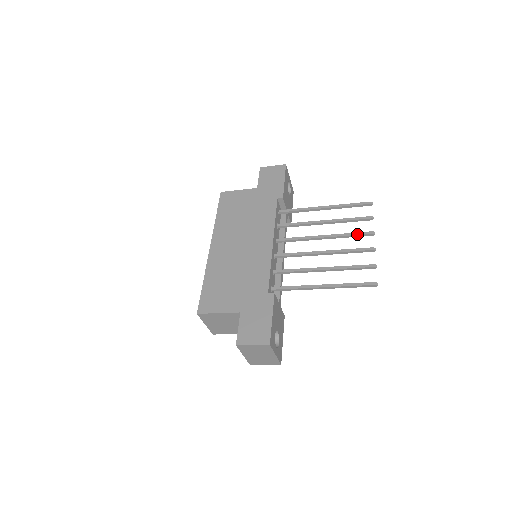
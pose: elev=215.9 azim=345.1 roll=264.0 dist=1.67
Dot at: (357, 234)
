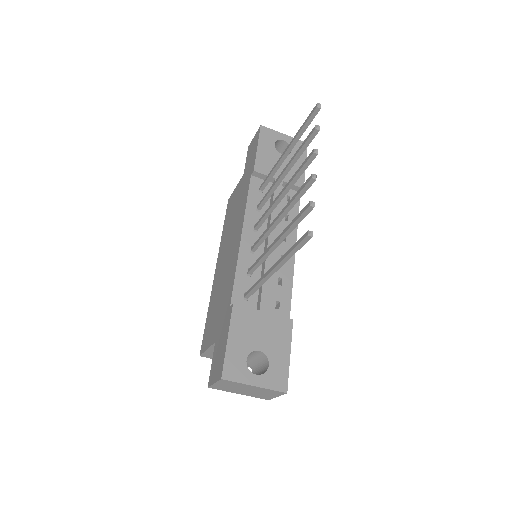
Dot at: (301, 167)
